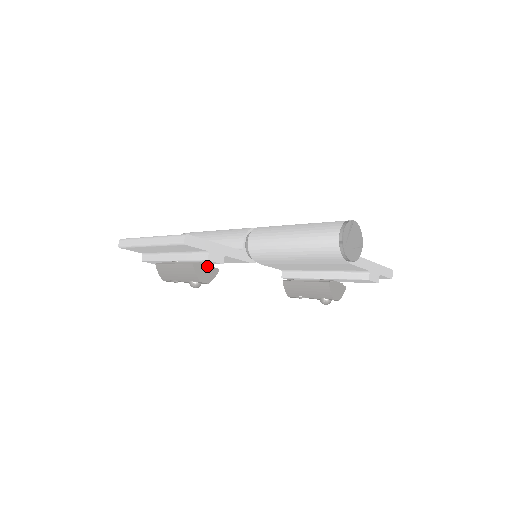
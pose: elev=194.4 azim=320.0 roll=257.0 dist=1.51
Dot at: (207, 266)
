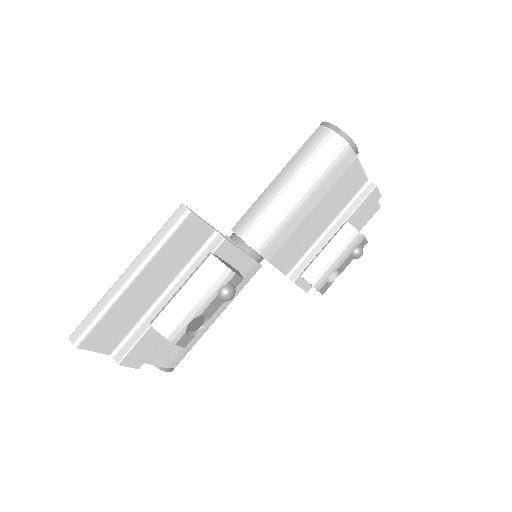
Dot at: occluded
